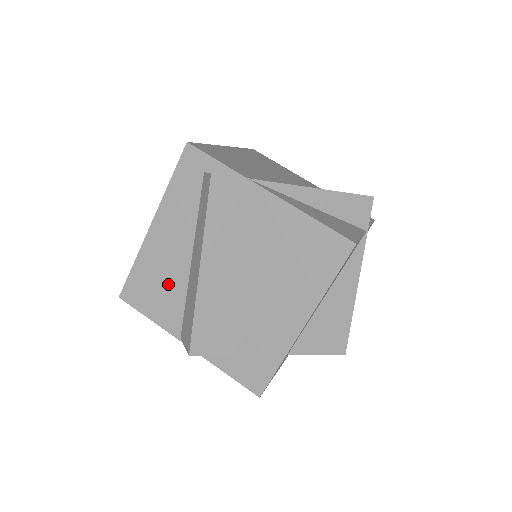
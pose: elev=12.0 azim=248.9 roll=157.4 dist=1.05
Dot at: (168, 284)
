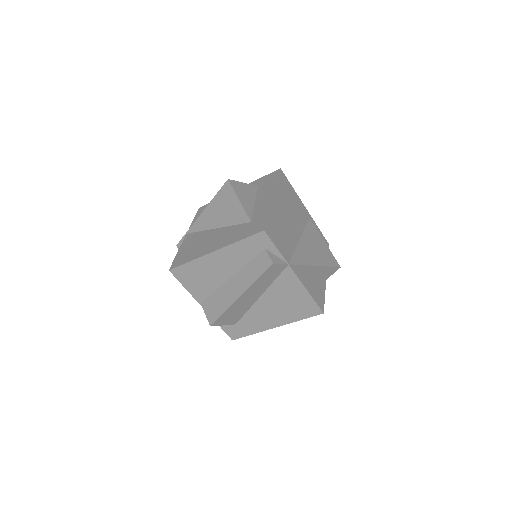
Dot at: (208, 280)
